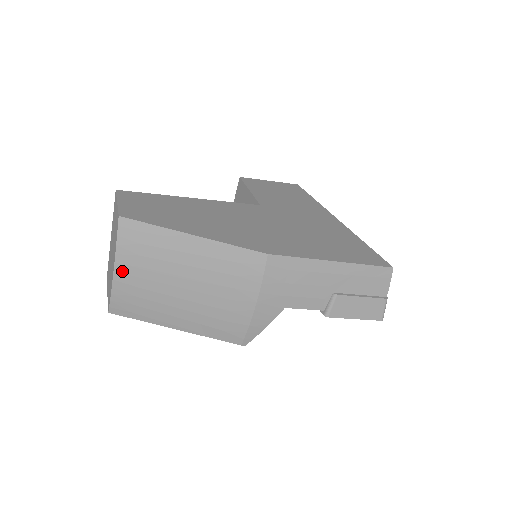
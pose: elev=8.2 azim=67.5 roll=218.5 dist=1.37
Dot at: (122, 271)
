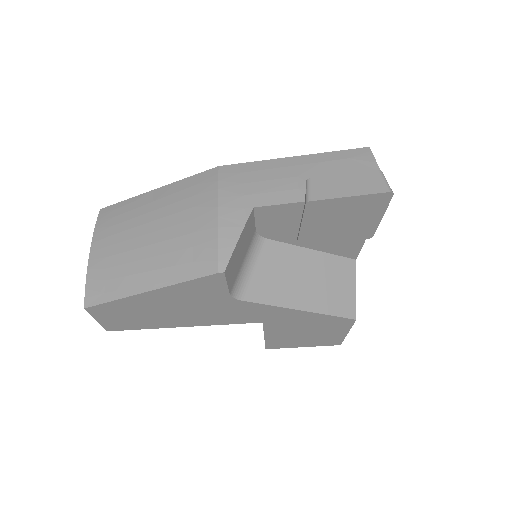
Dot at: (97, 248)
